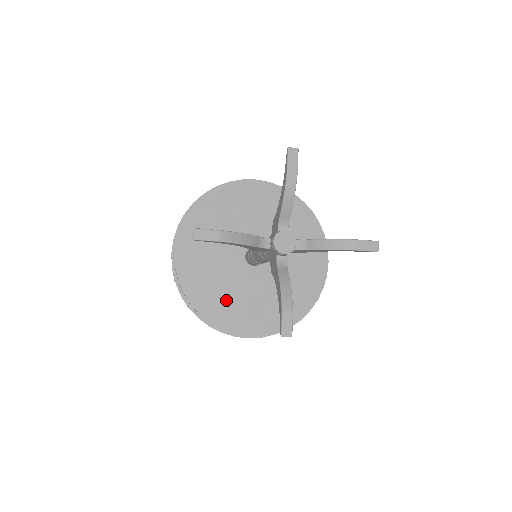
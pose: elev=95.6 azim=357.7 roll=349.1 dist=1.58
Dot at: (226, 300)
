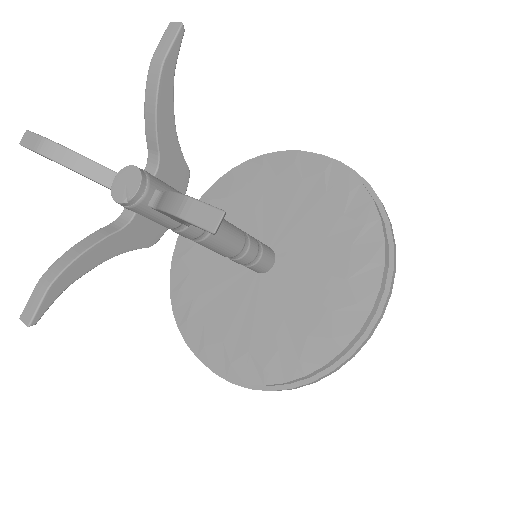
Dot at: (205, 304)
